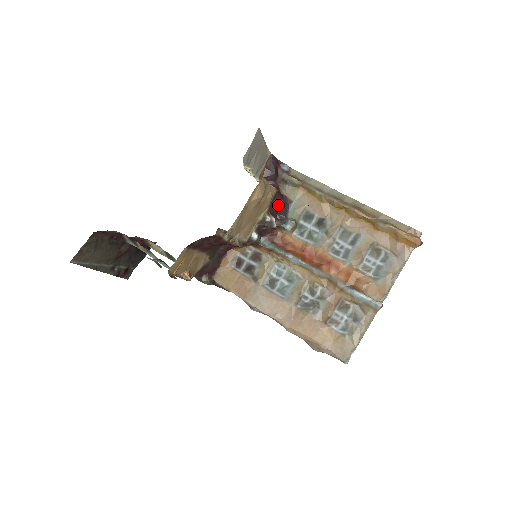
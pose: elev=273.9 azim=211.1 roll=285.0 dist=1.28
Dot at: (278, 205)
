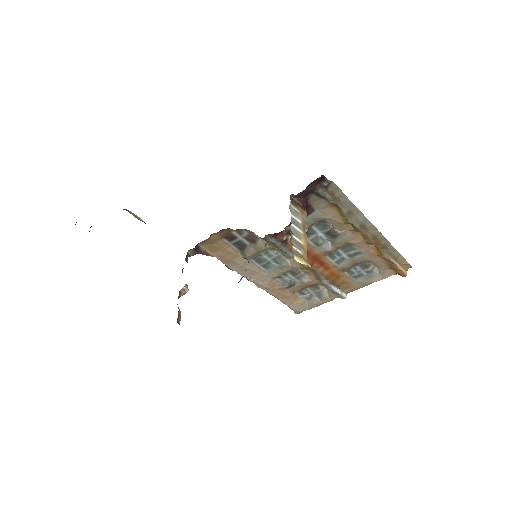
Dot at: occluded
